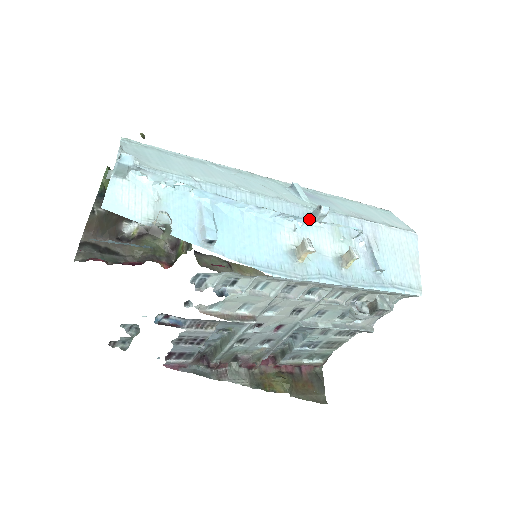
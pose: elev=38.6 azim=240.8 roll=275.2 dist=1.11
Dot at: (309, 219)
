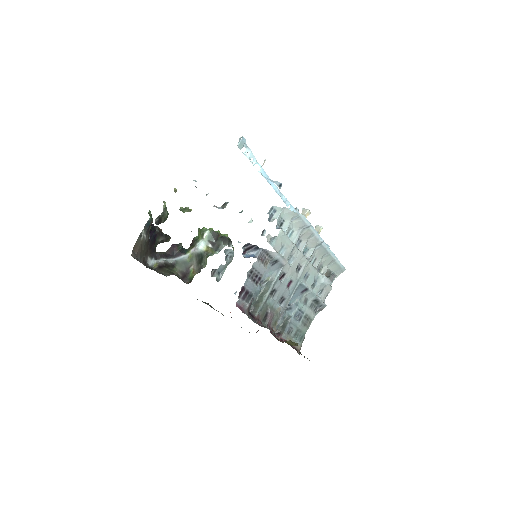
Dot at: (295, 210)
